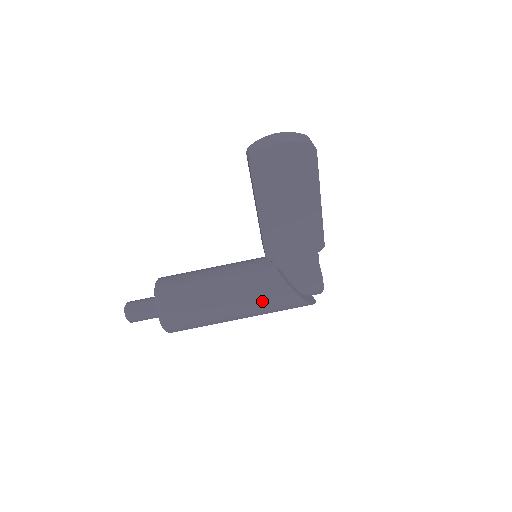
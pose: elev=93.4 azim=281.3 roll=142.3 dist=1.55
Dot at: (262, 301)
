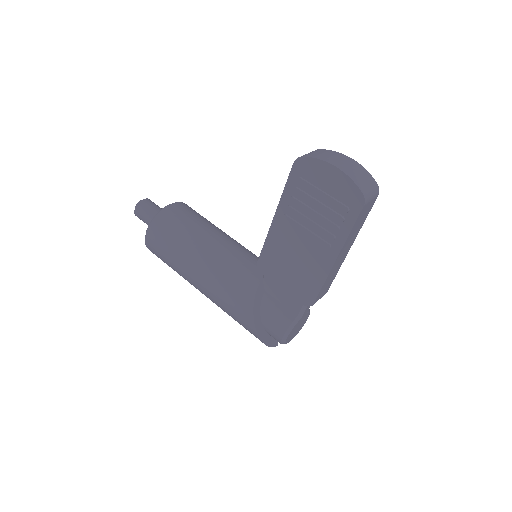
Dot at: (223, 296)
